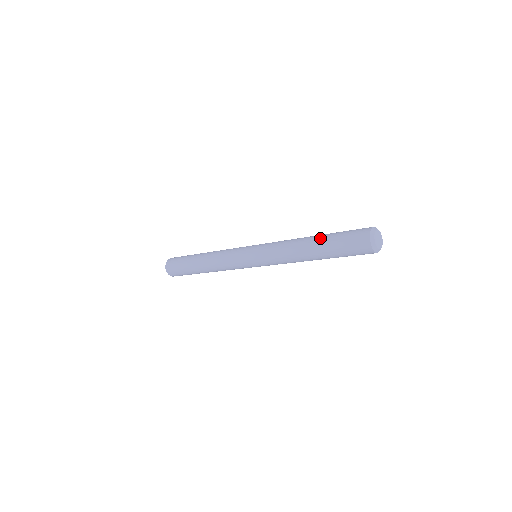
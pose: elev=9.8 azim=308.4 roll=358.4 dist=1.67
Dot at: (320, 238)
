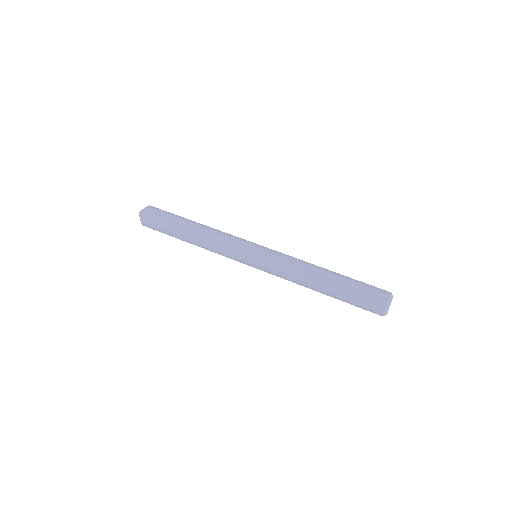
Dot at: (331, 294)
